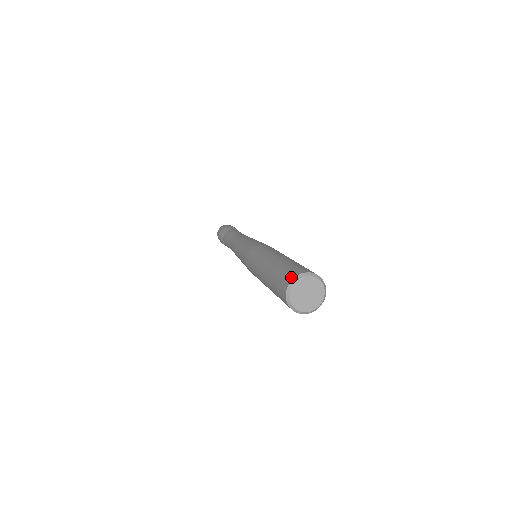
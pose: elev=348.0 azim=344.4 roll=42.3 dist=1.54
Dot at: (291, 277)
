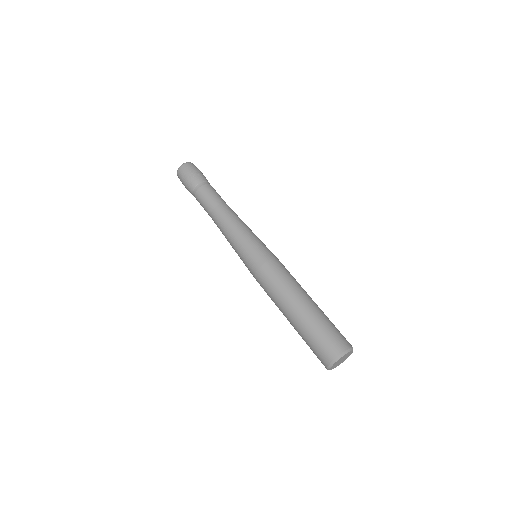
Dot at: (329, 359)
